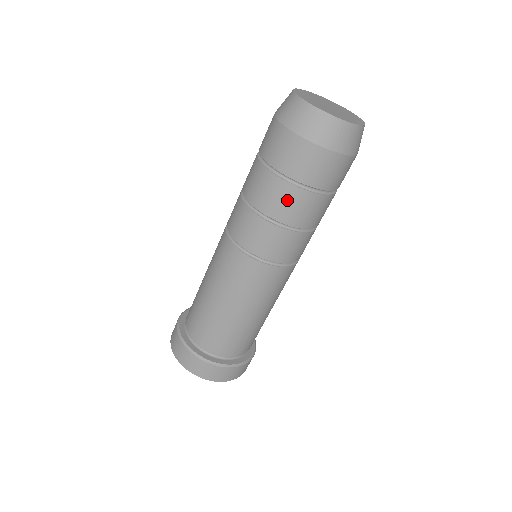
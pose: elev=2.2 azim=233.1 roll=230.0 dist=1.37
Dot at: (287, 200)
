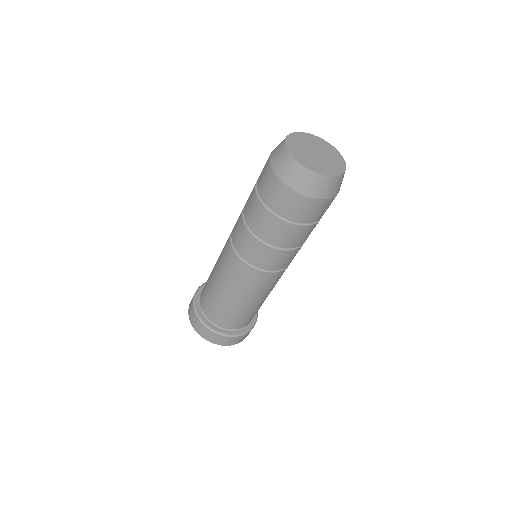
Dot at: (303, 235)
